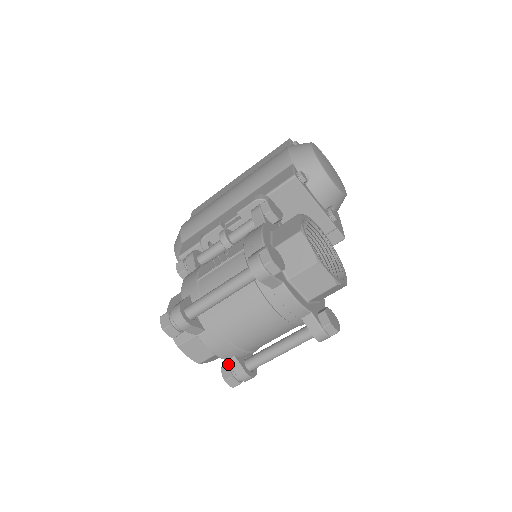
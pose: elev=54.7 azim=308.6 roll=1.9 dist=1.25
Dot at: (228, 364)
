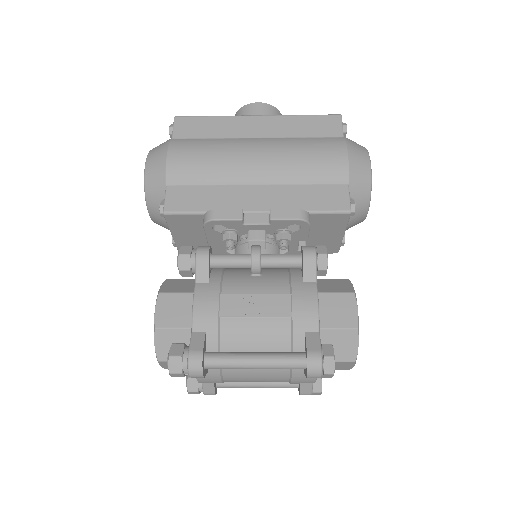
Dot at: occluded
